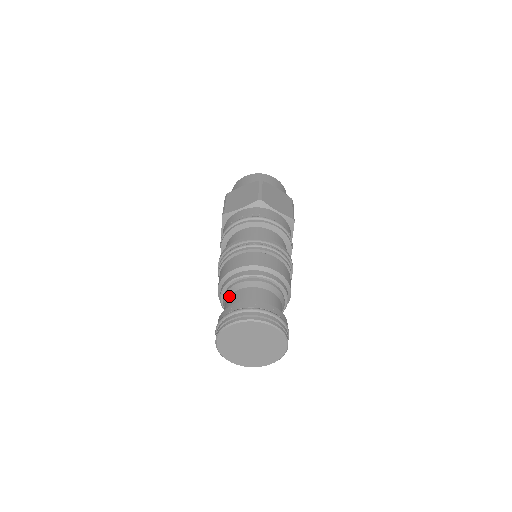
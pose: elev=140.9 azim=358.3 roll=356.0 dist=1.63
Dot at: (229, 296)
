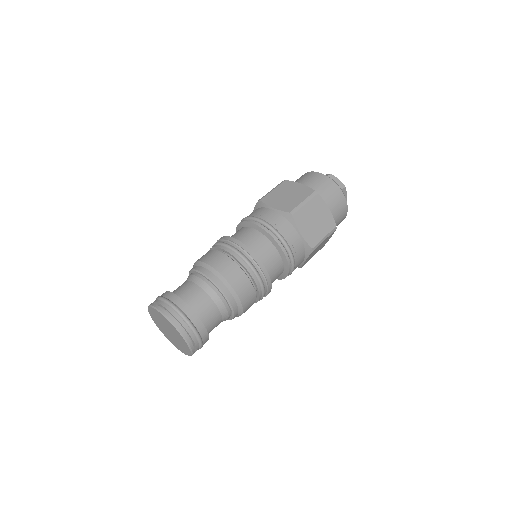
Dot at: occluded
